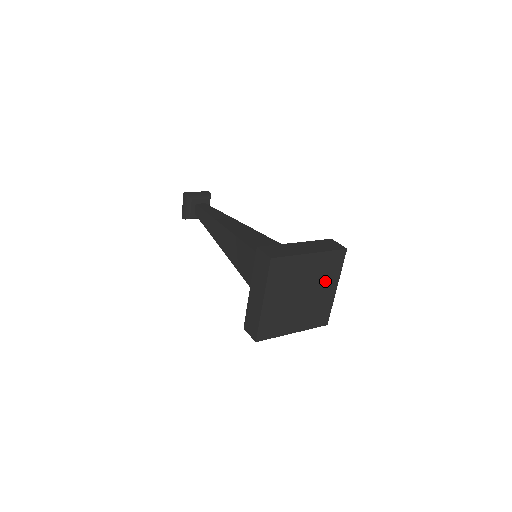
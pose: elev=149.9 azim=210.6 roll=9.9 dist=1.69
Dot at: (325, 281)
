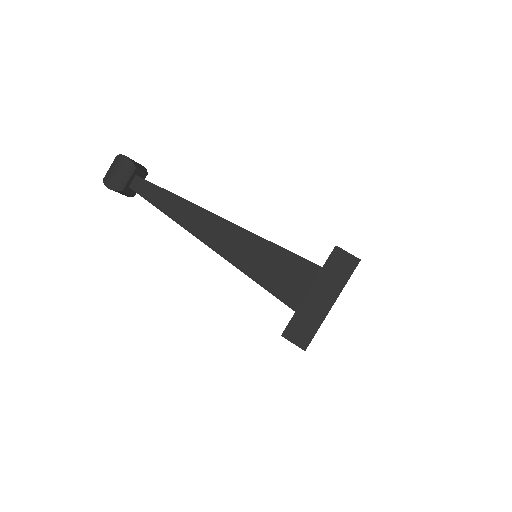
Dot at: occluded
